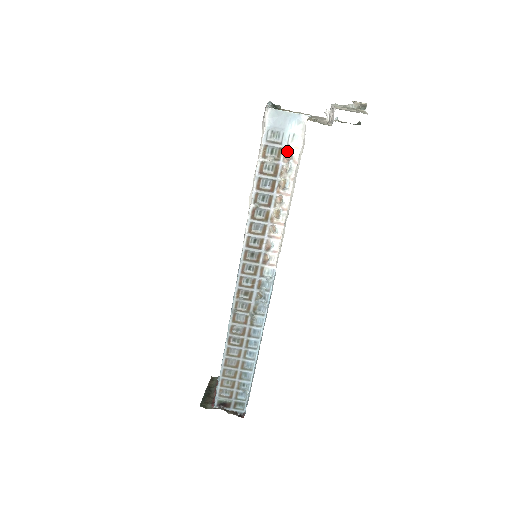
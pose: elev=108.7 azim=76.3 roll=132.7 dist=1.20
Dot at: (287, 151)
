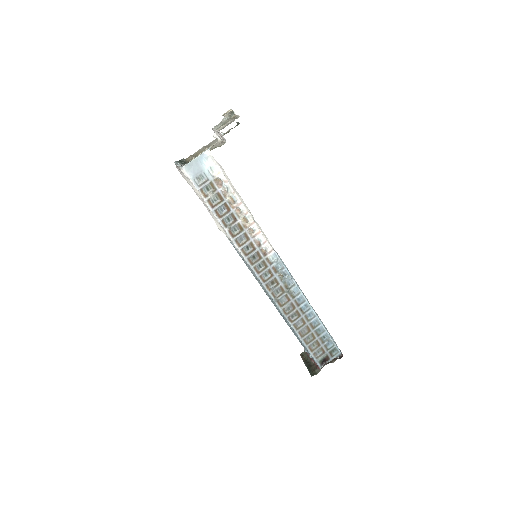
Dot at: (216, 180)
